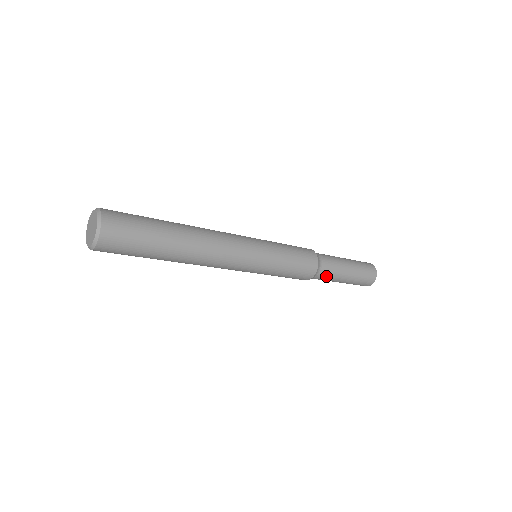
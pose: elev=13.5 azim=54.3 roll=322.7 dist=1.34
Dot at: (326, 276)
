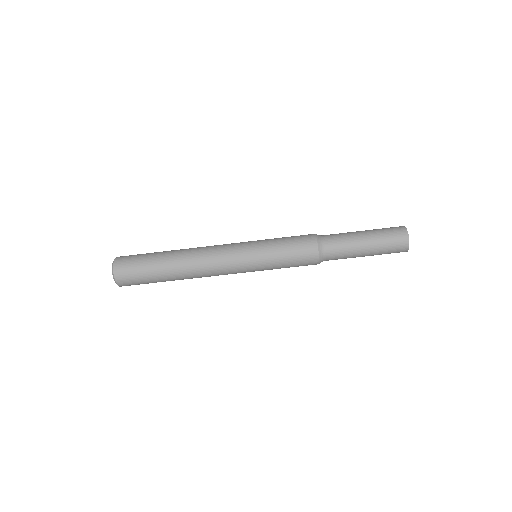
Dot at: (337, 251)
